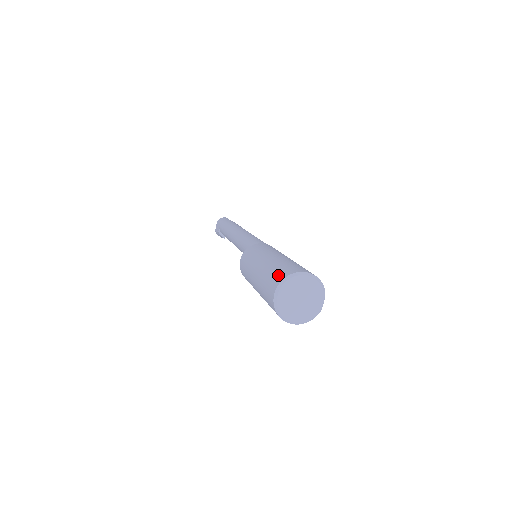
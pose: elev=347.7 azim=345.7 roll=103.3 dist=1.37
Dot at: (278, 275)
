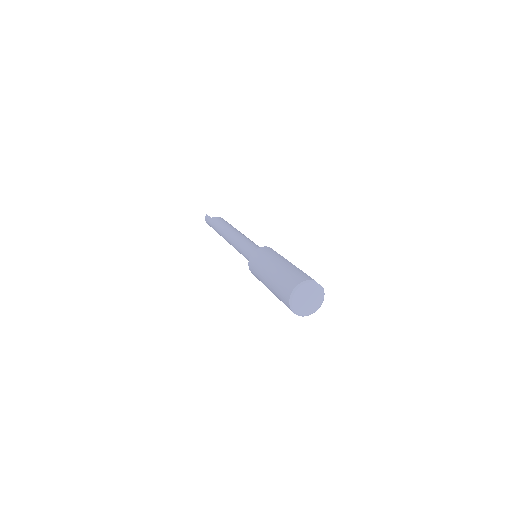
Dot at: (284, 300)
